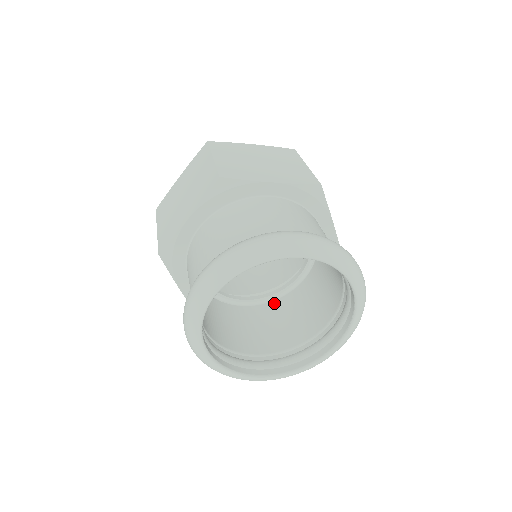
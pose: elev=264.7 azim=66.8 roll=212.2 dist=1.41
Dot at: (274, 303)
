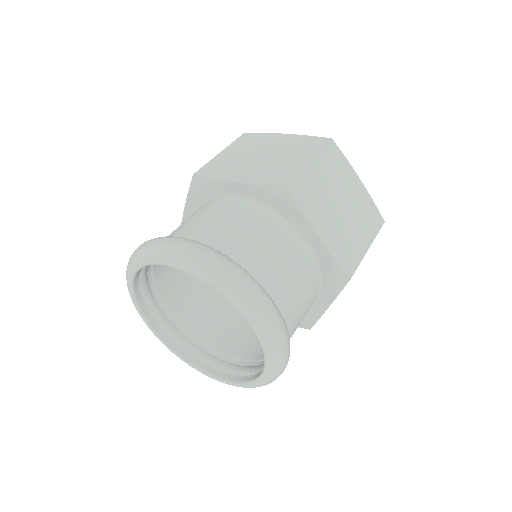
Dot at: occluded
